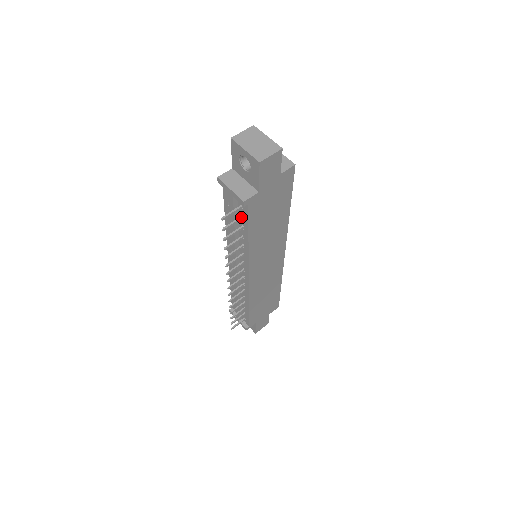
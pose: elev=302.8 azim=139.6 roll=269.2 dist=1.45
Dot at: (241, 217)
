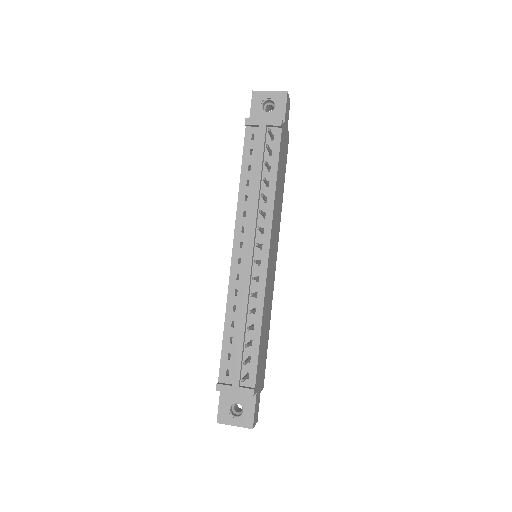
Dot at: (271, 151)
